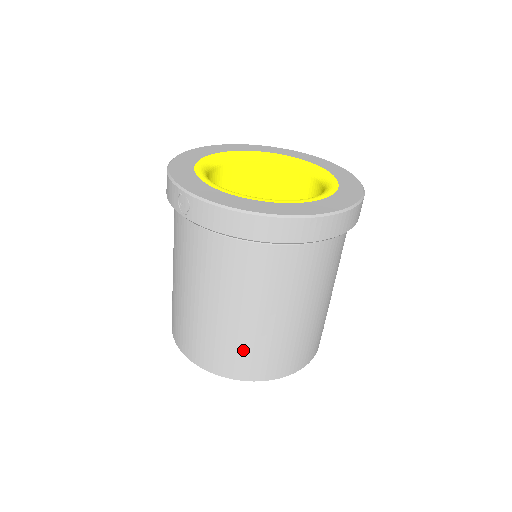
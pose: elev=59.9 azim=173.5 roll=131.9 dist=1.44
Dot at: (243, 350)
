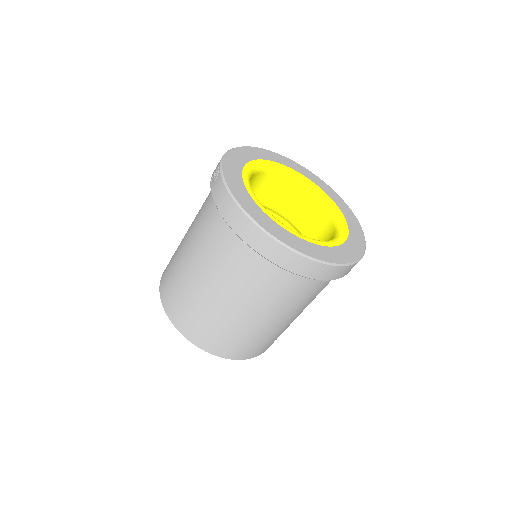
Dot at: (188, 306)
